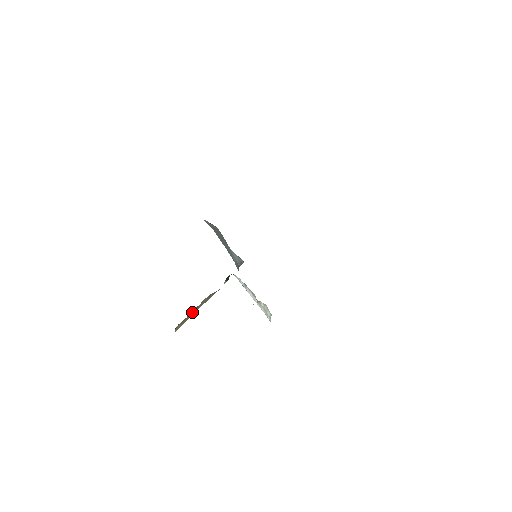
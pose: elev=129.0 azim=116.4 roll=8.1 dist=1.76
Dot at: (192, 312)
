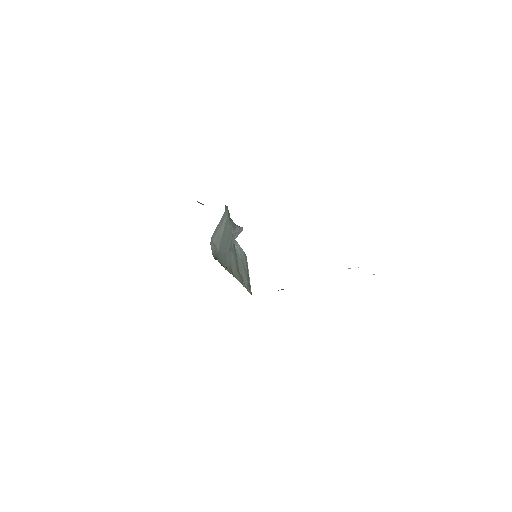
Dot at: occluded
